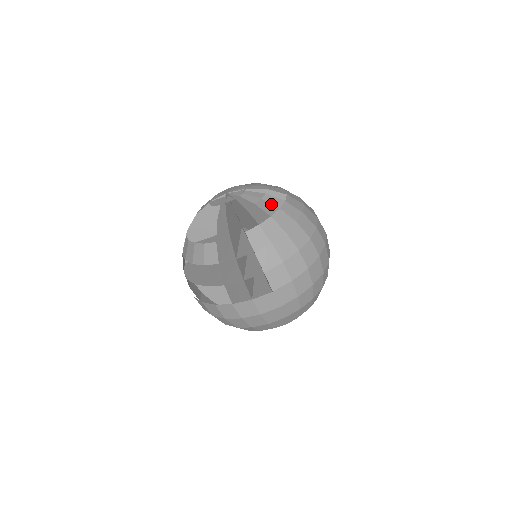
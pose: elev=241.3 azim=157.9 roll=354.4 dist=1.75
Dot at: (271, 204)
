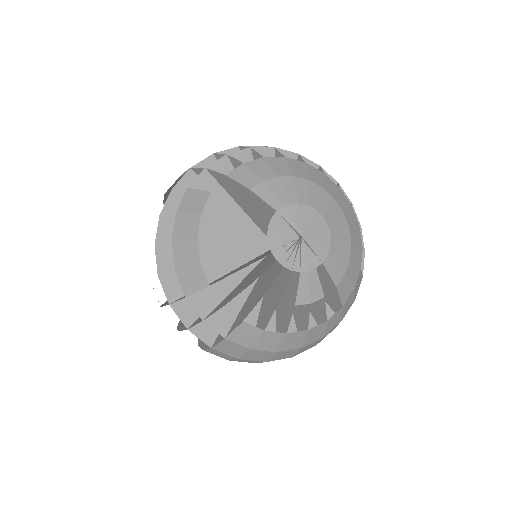
Dot at: occluded
